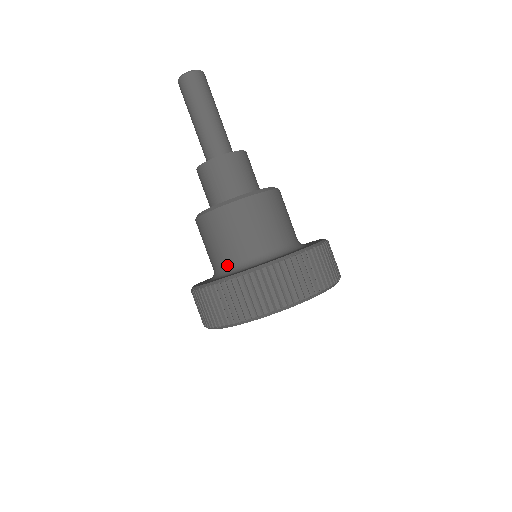
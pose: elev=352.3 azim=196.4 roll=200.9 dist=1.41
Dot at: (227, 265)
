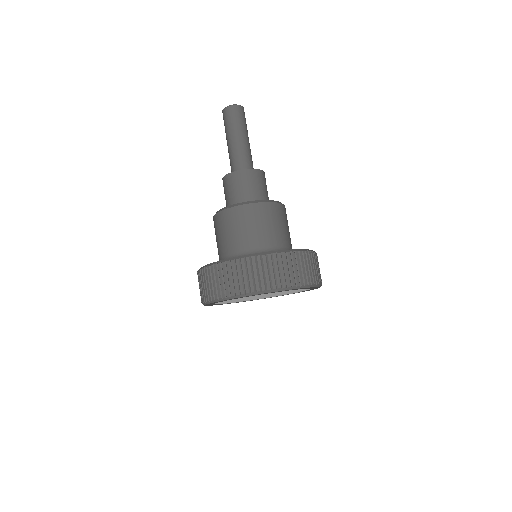
Dot at: (219, 259)
